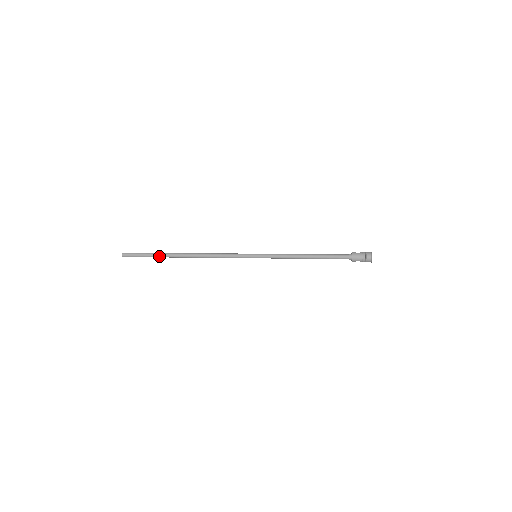
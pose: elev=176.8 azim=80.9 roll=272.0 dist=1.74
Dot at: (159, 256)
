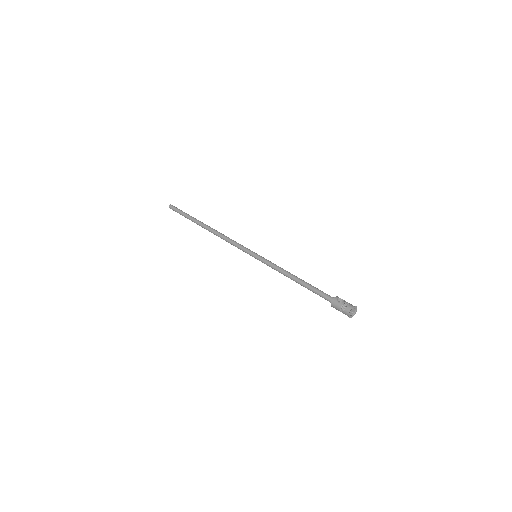
Dot at: occluded
